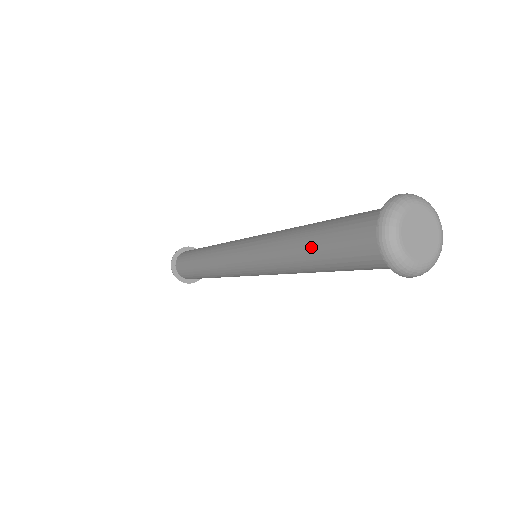
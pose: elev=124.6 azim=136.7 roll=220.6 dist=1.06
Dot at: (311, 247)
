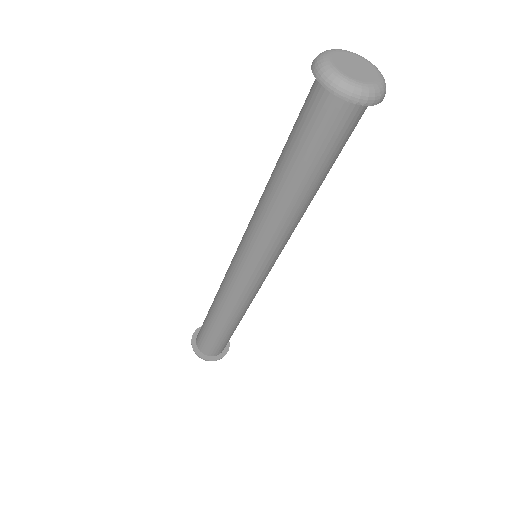
Dot at: (281, 153)
